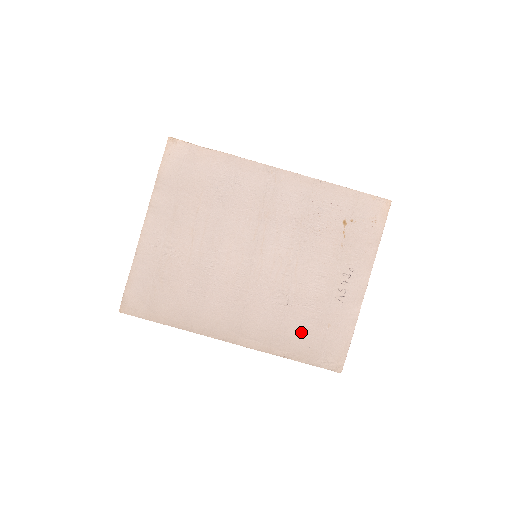
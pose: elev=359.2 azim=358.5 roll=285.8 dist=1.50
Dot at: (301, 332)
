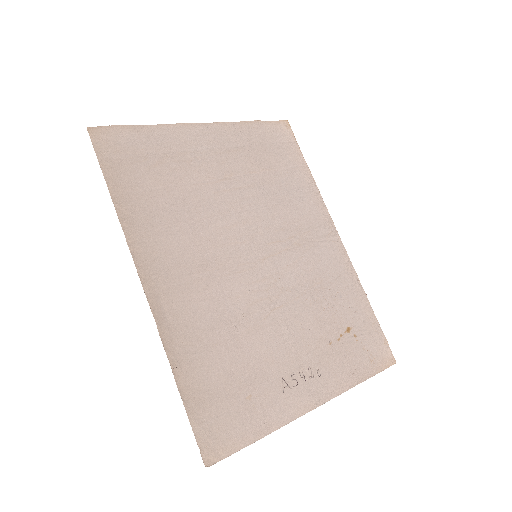
Dot at: (217, 367)
